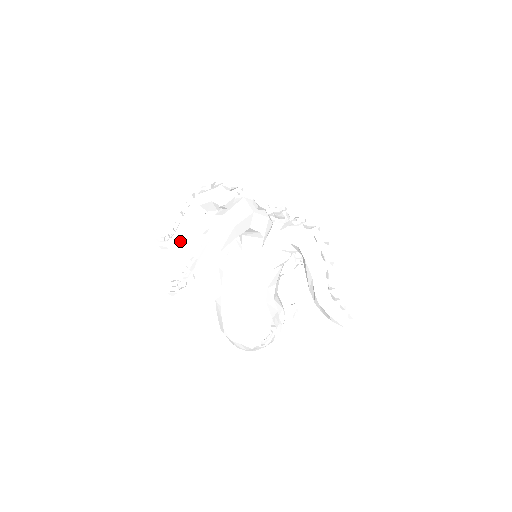
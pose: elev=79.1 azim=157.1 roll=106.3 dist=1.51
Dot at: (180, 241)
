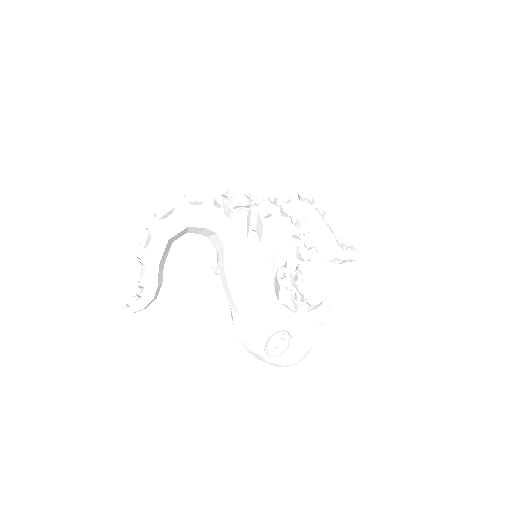
Dot at: occluded
